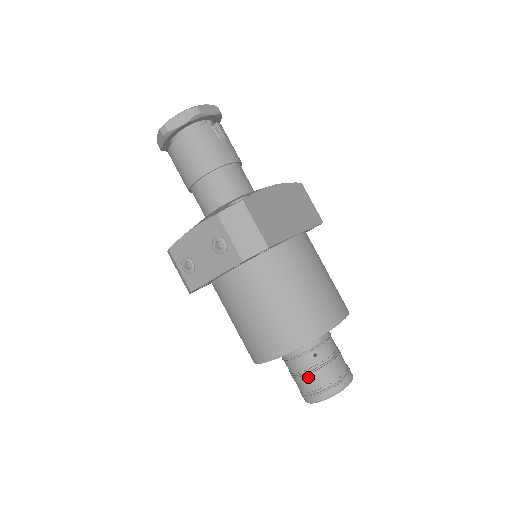
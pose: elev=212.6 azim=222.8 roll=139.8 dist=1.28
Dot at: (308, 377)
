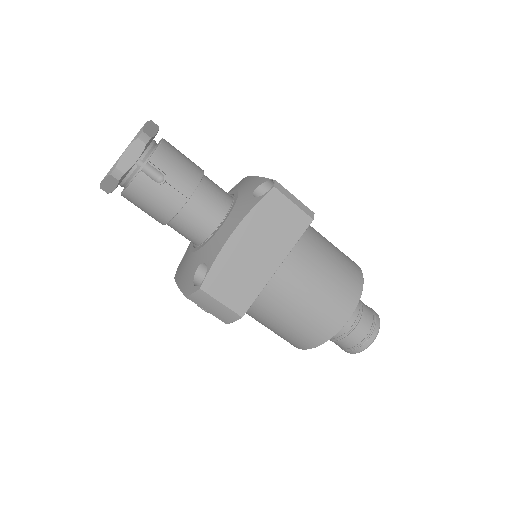
Dot at: (332, 341)
